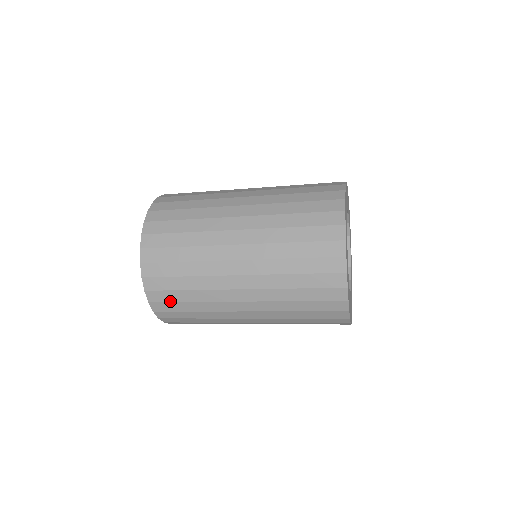
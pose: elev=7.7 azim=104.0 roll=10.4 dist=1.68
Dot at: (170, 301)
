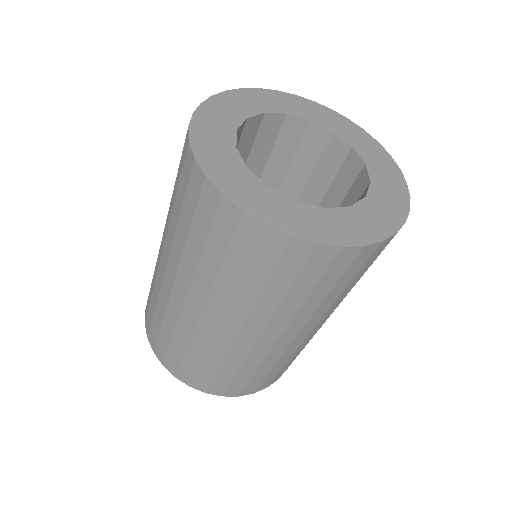
Dot at: (194, 373)
